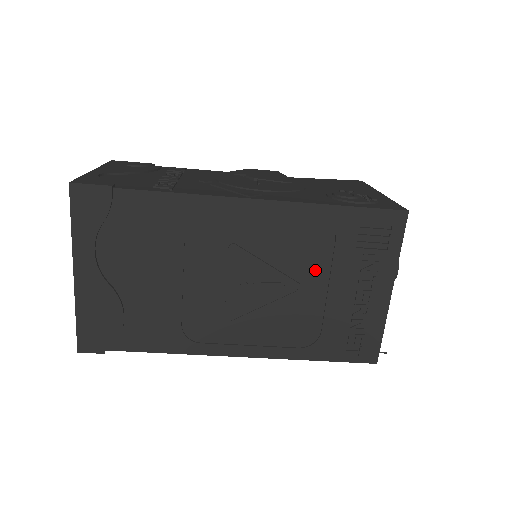
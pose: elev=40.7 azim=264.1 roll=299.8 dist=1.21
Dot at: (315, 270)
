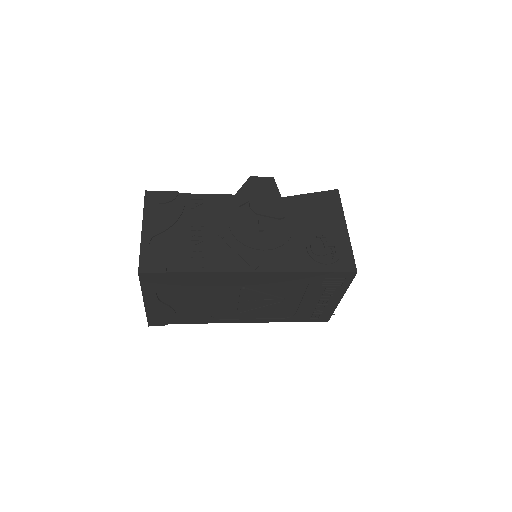
Dot at: (294, 294)
